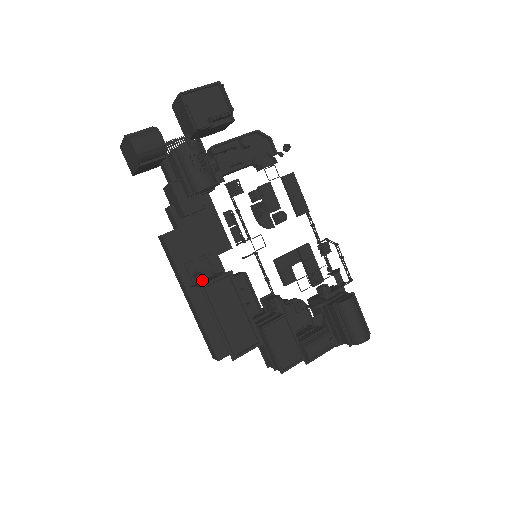
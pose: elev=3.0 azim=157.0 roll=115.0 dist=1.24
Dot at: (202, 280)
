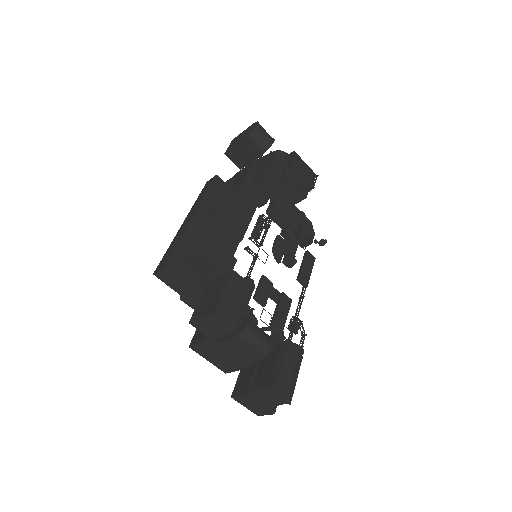
Dot at: occluded
